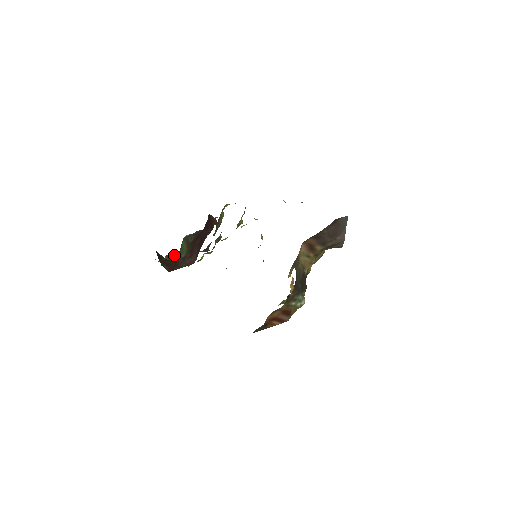
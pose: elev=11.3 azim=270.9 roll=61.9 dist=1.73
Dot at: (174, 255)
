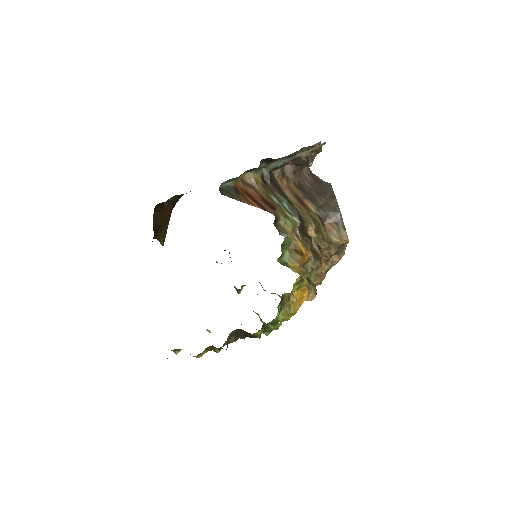
Dot at: occluded
